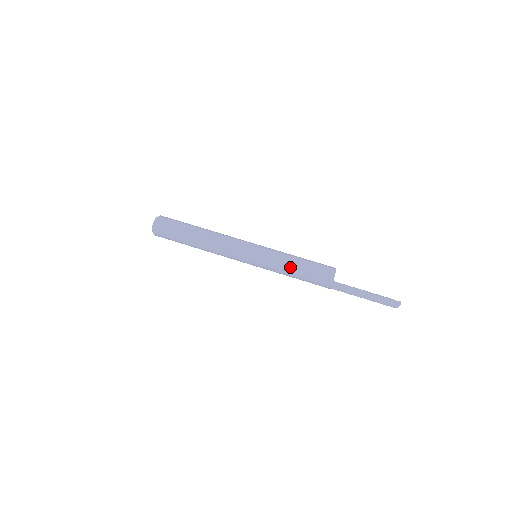
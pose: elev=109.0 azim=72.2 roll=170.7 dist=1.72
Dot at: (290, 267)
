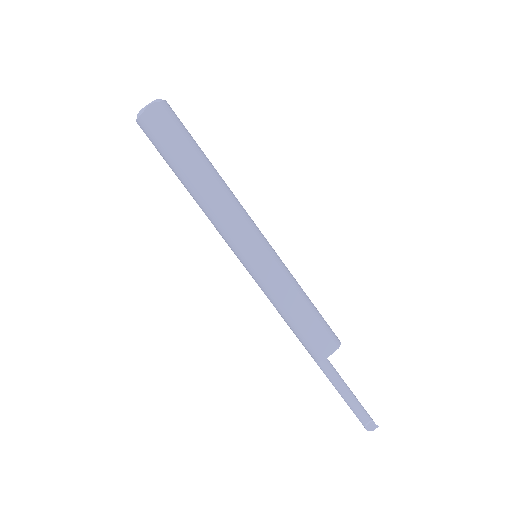
Dot at: (286, 308)
